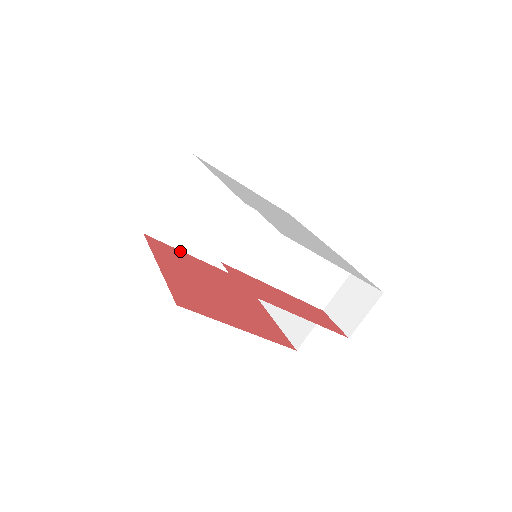
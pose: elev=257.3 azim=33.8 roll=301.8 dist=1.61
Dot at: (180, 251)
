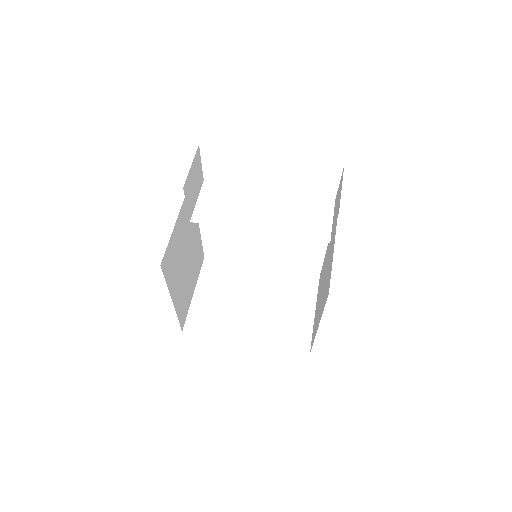
Dot at: (223, 338)
